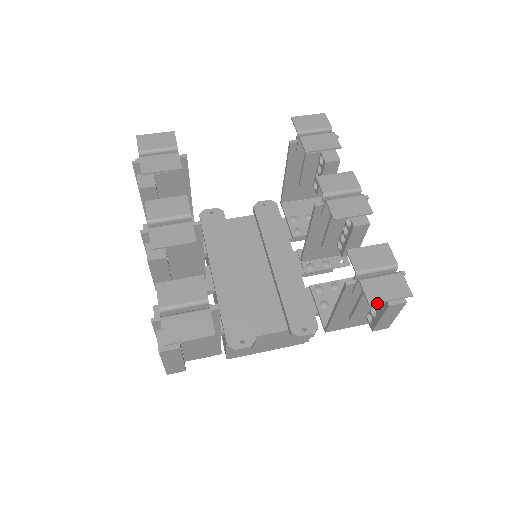
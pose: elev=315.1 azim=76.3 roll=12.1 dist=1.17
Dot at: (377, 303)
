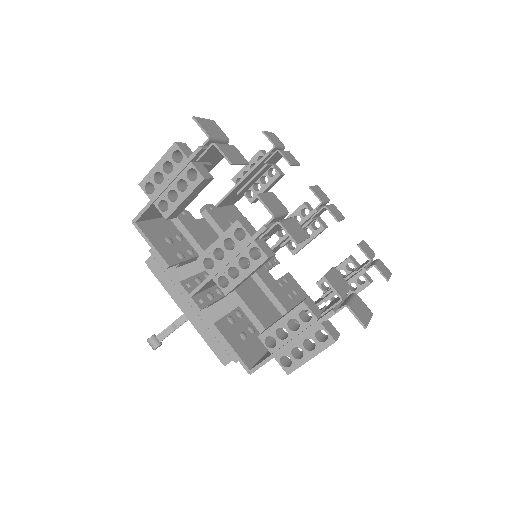
Dot at: (388, 280)
